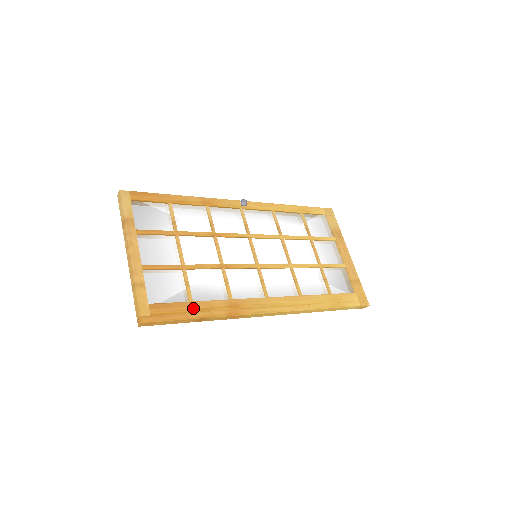
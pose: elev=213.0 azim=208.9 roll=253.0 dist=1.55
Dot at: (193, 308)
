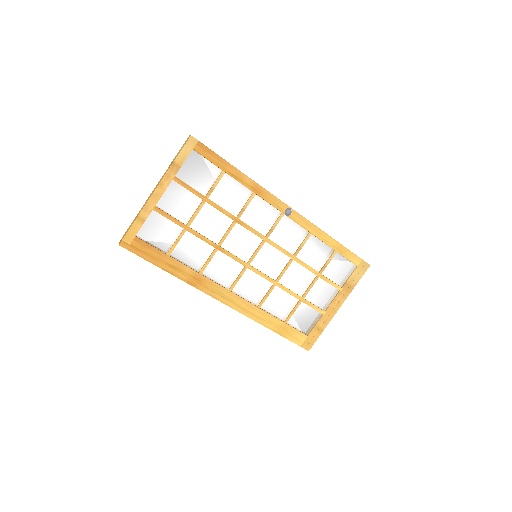
Dot at: (165, 260)
